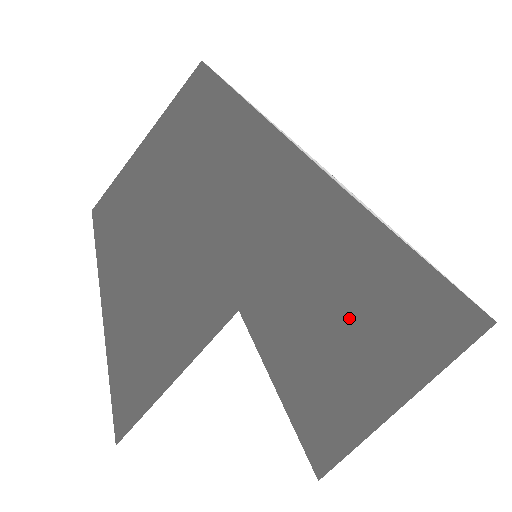
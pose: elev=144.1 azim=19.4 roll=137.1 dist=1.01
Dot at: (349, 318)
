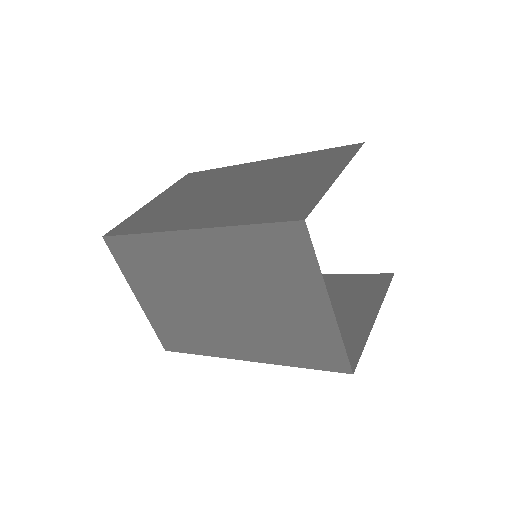
Dot at: occluded
